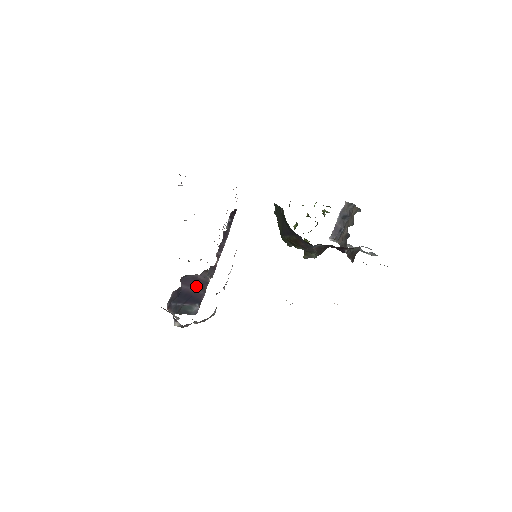
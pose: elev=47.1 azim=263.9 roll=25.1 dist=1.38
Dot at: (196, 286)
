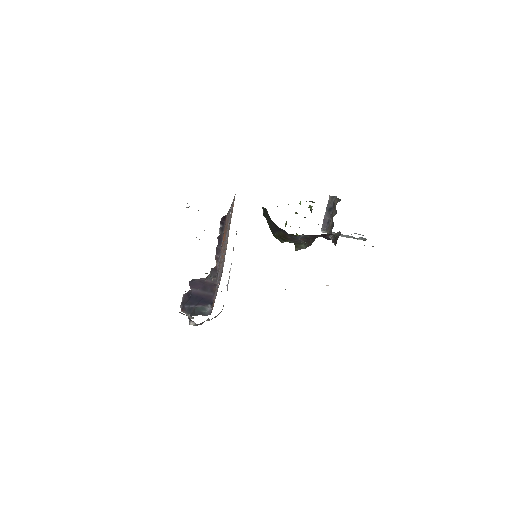
Dot at: (205, 289)
